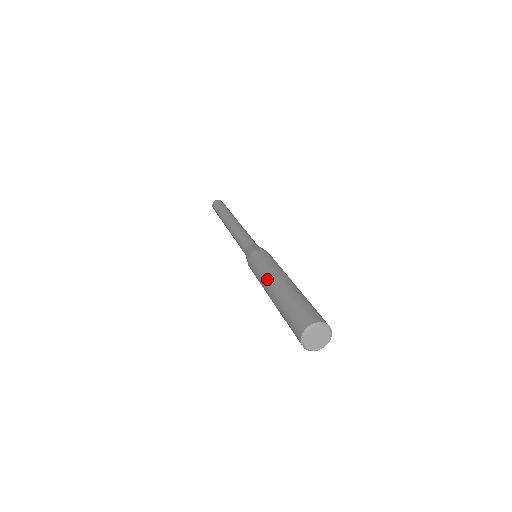
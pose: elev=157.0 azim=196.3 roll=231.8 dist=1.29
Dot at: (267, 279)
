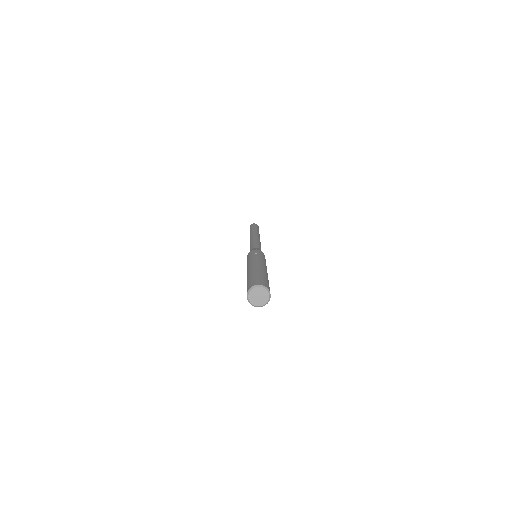
Dot at: occluded
